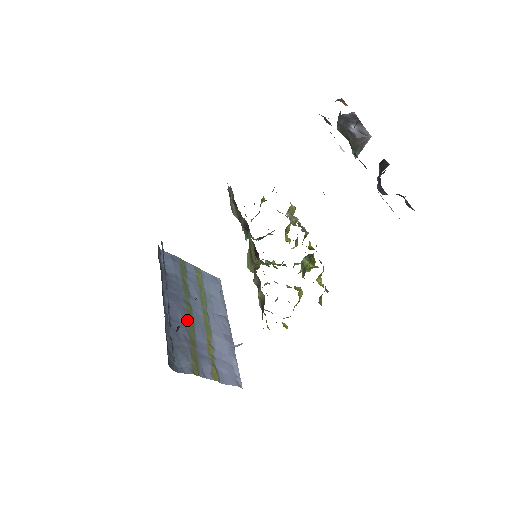
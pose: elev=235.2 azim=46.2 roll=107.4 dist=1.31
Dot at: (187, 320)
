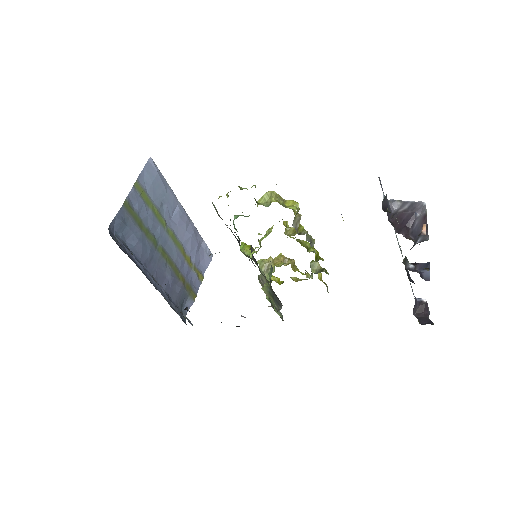
Dot at: (169, 268)
